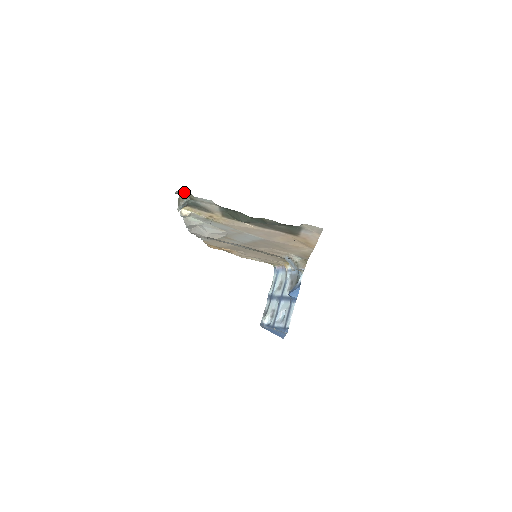
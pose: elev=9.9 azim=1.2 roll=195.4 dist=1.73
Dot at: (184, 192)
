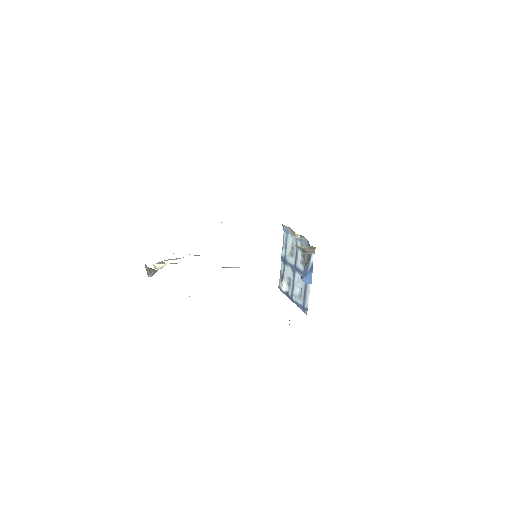
Dot at: (148, 267)
